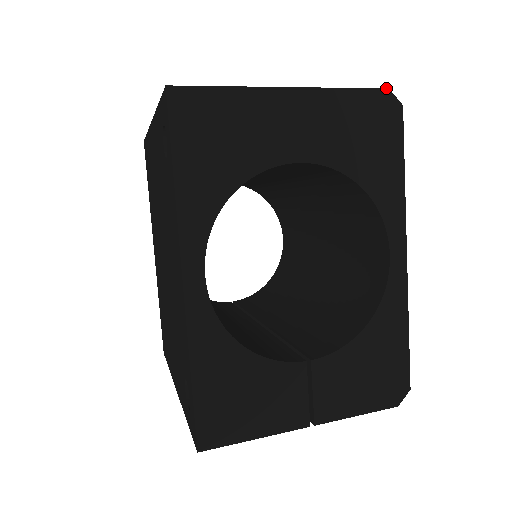
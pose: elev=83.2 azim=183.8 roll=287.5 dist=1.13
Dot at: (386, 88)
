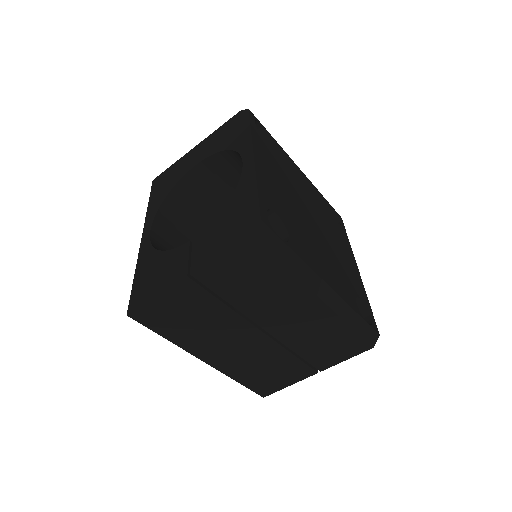
Dot at: (240, 111)
